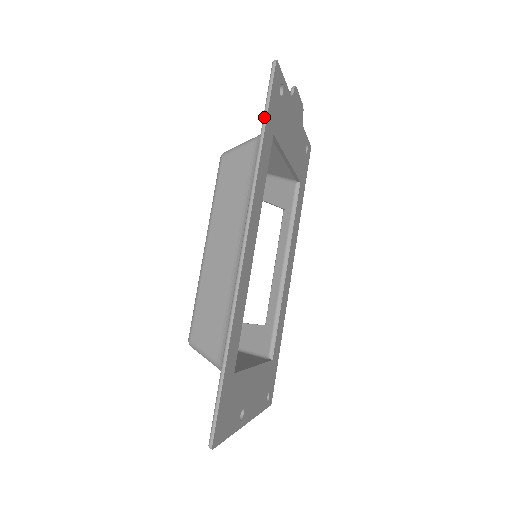
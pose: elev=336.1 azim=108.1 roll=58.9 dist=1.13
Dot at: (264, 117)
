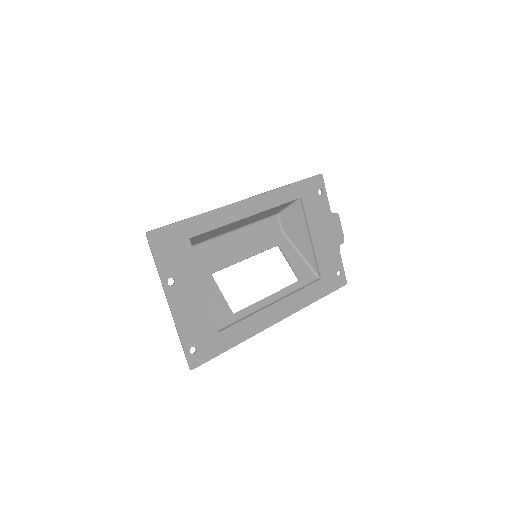
Dot at: (298, 181)
